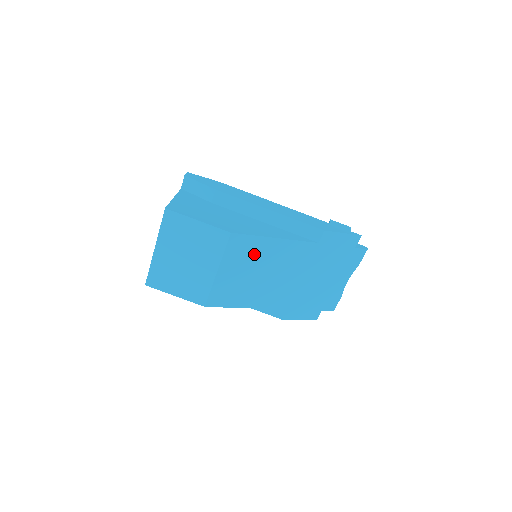
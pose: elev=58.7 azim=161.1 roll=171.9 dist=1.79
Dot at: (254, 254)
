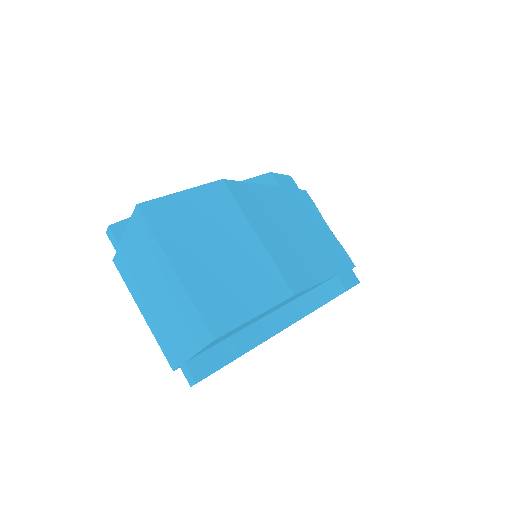
Dot at: (259, 206)
